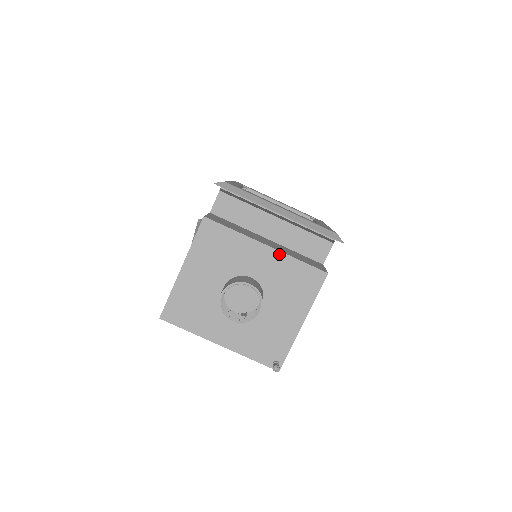
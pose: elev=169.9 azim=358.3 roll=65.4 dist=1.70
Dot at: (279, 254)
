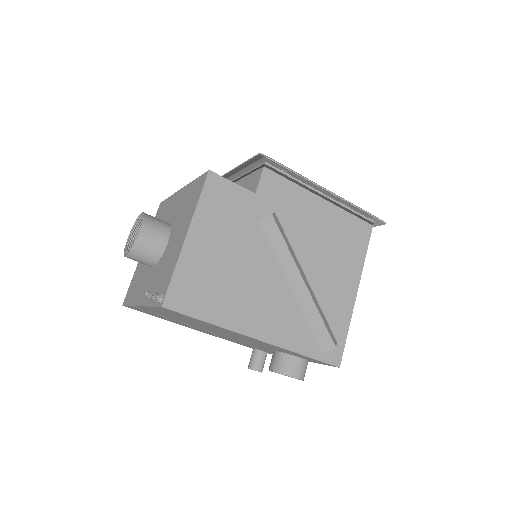
Dot at: (186, 188)
